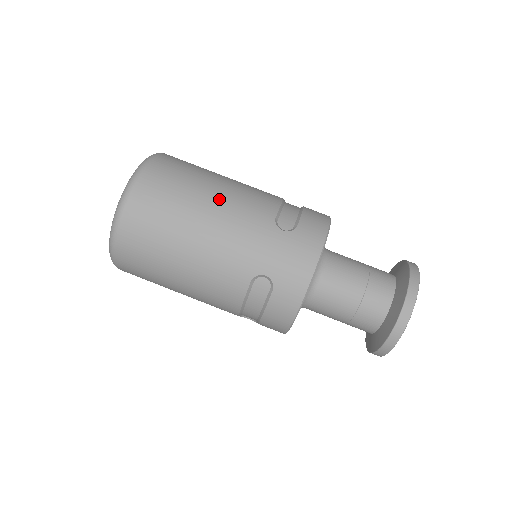
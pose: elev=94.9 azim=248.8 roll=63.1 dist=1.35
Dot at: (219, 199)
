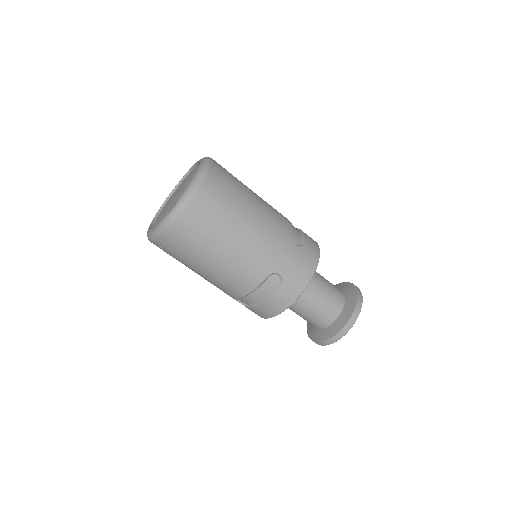
Dot at: (258, 210)
